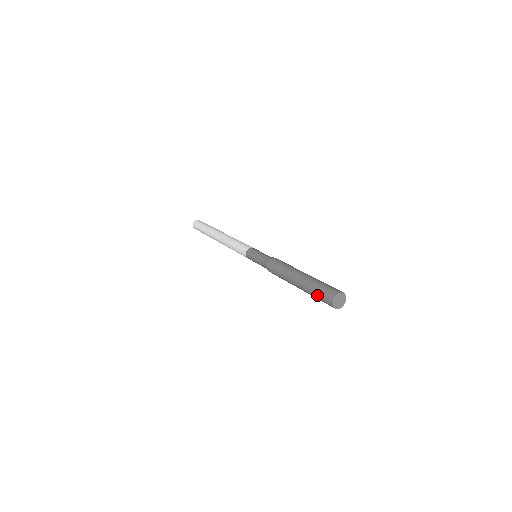
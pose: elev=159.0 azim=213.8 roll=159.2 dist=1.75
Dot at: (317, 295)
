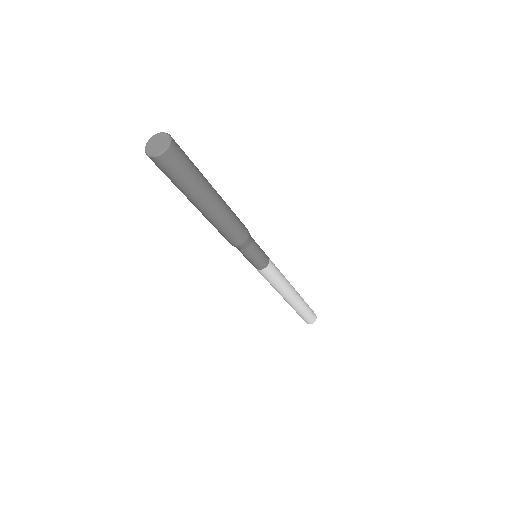
Dot at: occluded
